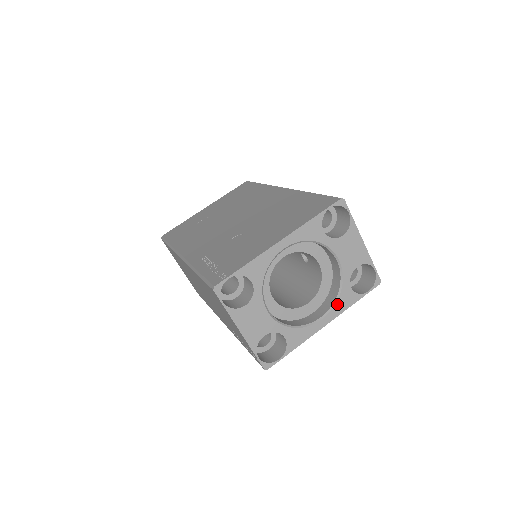
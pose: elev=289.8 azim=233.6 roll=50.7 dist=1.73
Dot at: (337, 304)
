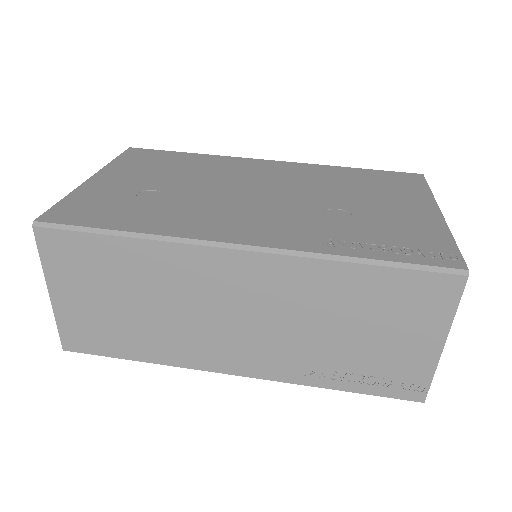
Dot at: occluded
